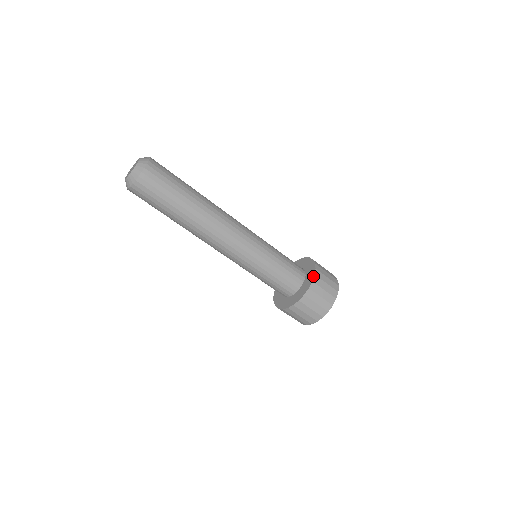
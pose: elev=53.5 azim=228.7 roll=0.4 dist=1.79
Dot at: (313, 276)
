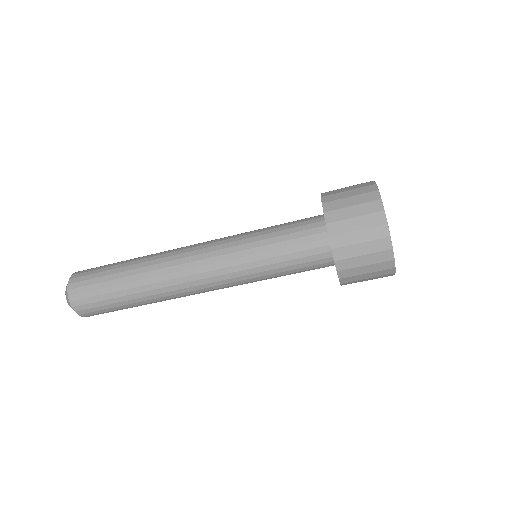
Dot at: occluded
